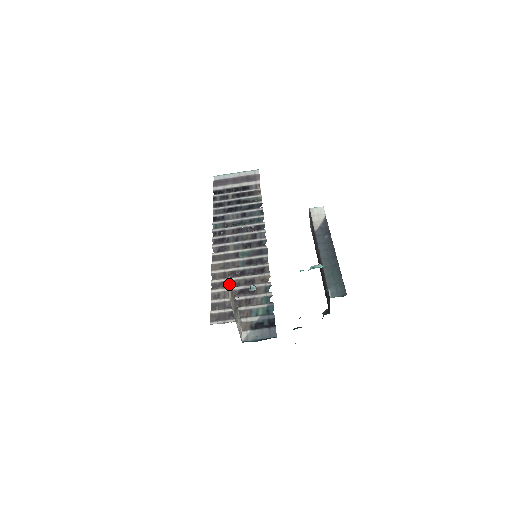
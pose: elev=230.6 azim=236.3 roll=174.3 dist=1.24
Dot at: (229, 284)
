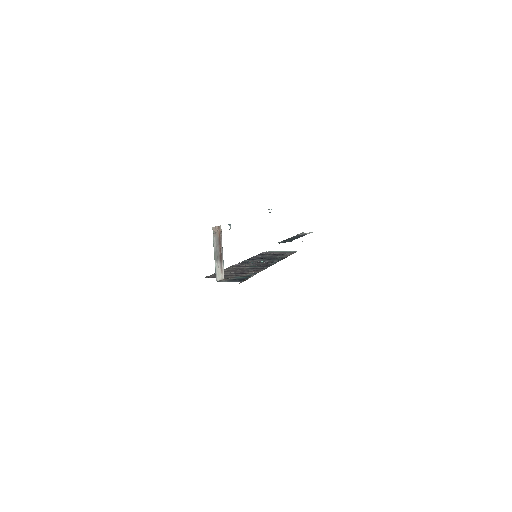
Dot at: (218, 229)
